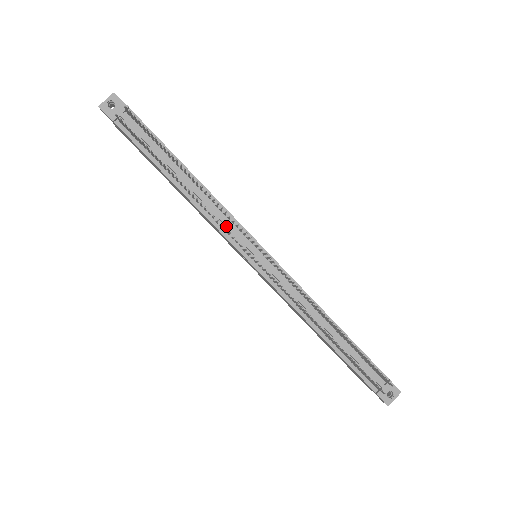
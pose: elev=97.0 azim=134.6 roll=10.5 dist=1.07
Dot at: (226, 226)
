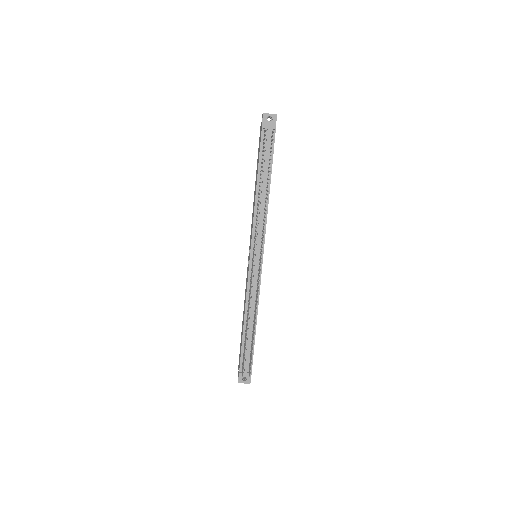
Dot at: (258, 229)
